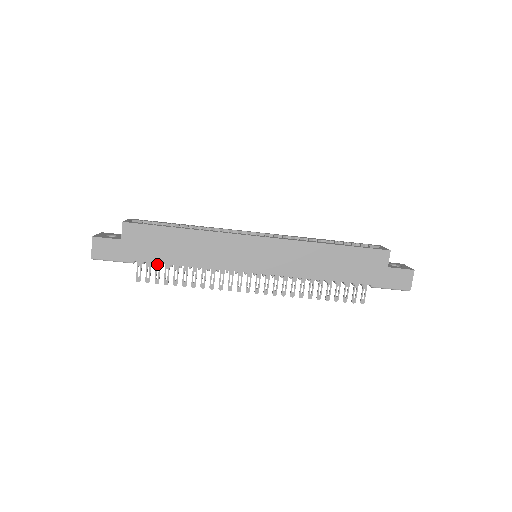
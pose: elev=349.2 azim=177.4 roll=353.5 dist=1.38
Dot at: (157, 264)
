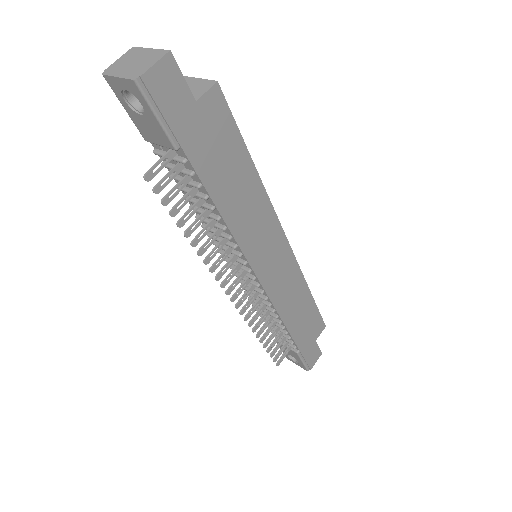
Dot at: (187, 177)
